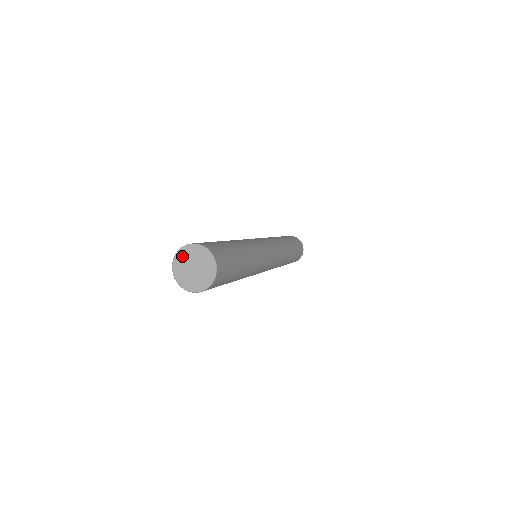
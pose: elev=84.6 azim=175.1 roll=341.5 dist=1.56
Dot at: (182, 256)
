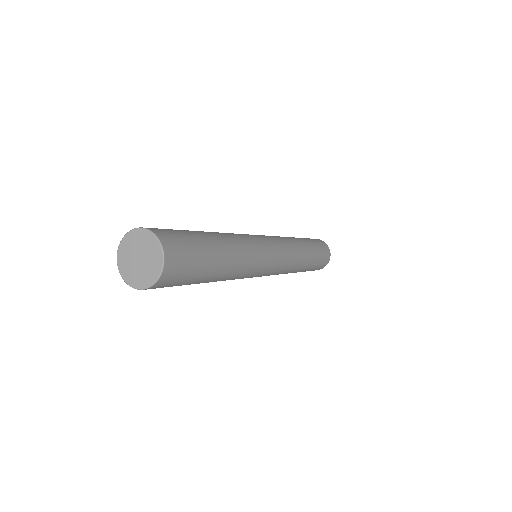
Dot at: (124, 266)
